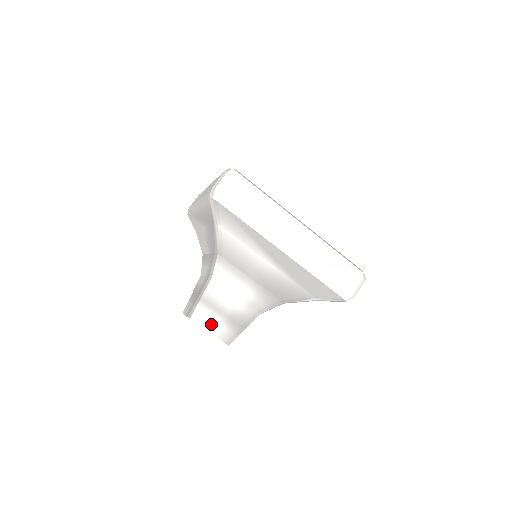
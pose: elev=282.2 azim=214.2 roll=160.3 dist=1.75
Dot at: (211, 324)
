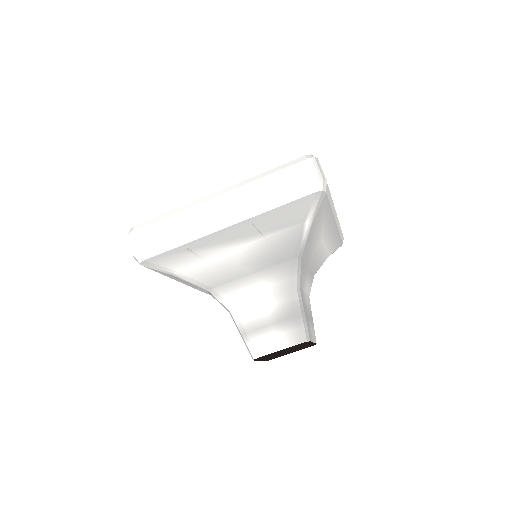
Dot at: (272, 343)
